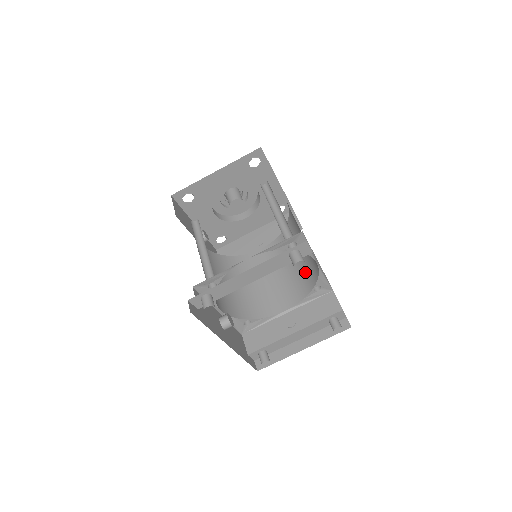
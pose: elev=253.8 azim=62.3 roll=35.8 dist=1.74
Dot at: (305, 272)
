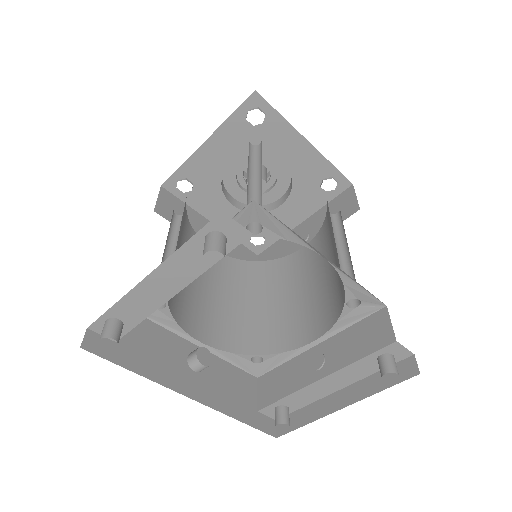
Dot at: (338, 276)
